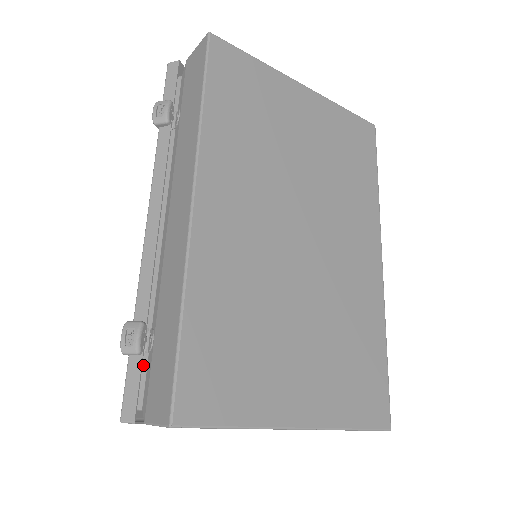
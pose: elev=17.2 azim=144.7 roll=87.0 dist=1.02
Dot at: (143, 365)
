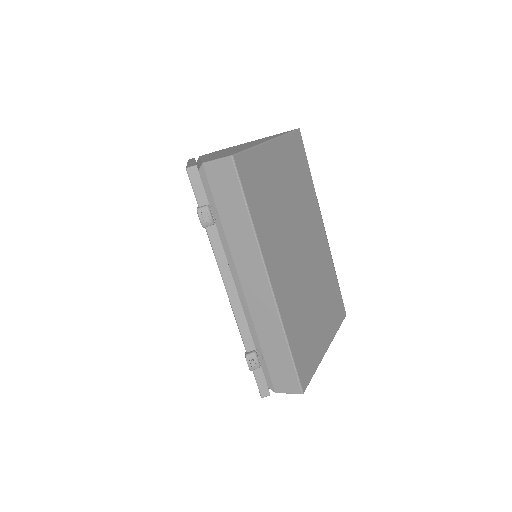
Dot at: occluded
